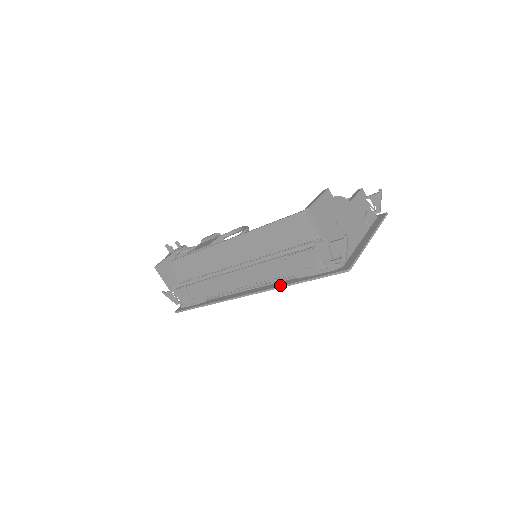
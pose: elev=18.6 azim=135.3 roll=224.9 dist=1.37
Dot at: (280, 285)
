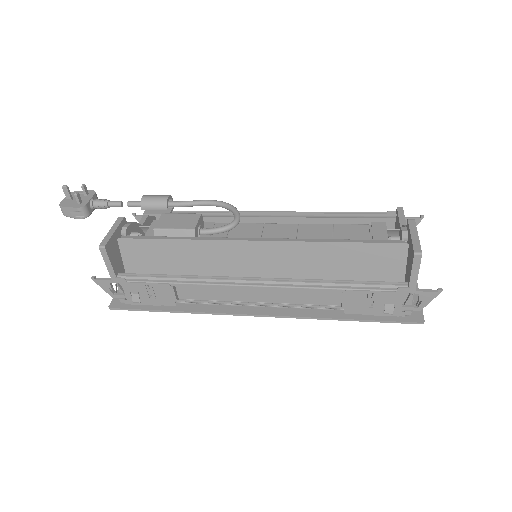
Dot at: (318, 316)
